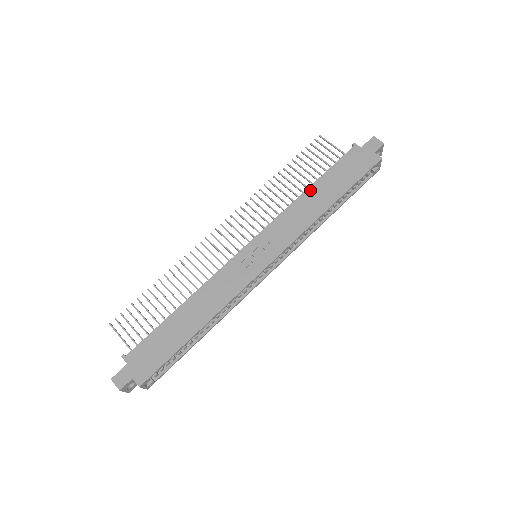
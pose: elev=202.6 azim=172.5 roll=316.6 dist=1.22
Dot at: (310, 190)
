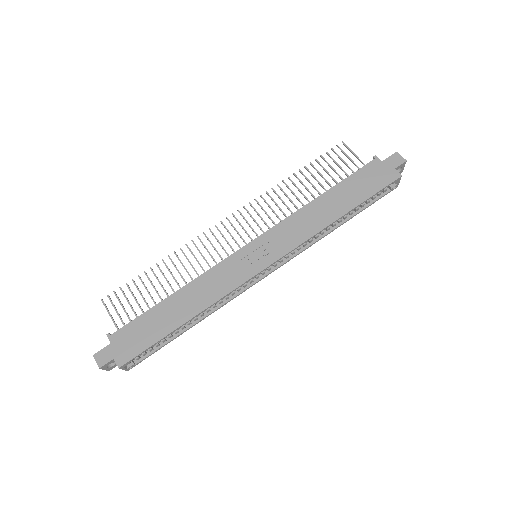
Dot at: (322, 198)
